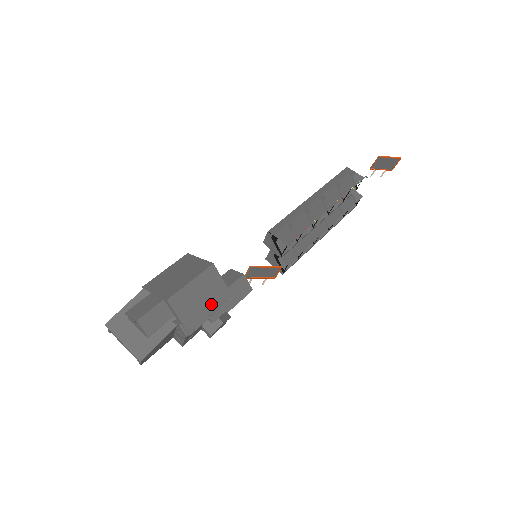
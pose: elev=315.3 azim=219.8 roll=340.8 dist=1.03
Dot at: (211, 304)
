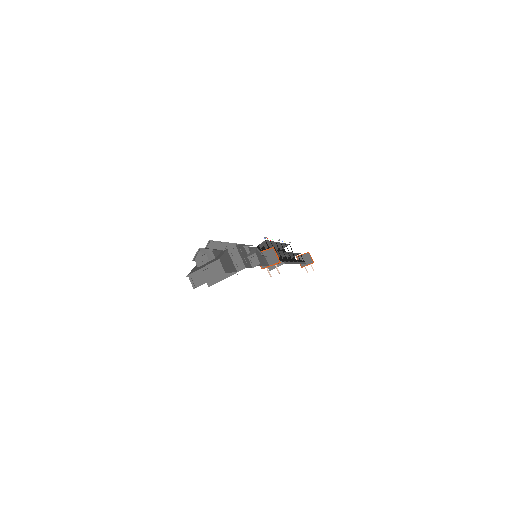
Dot at: occluded
